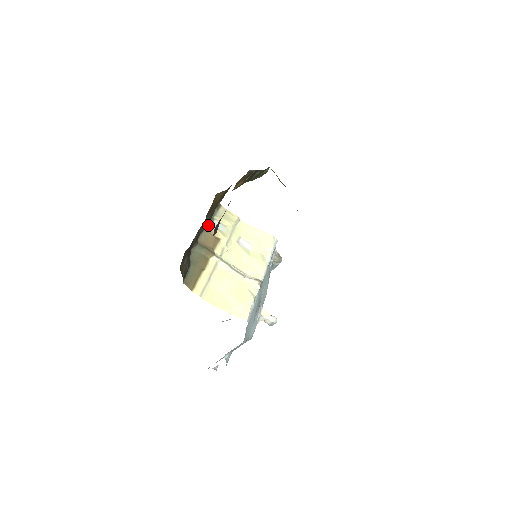
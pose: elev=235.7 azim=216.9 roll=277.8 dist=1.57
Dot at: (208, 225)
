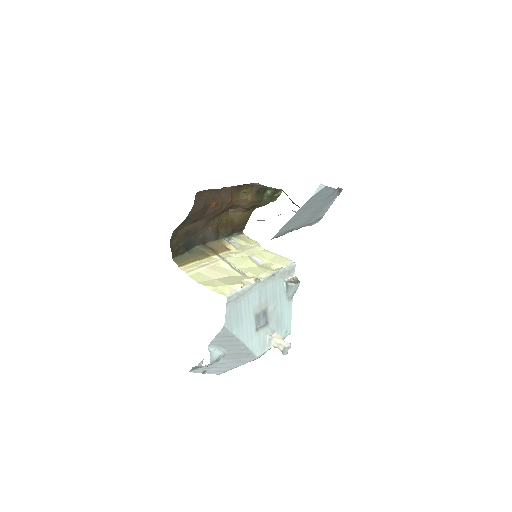
Dot at: (222, 239)
